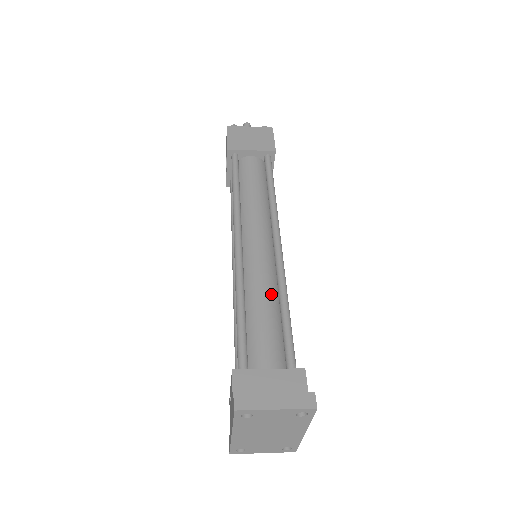
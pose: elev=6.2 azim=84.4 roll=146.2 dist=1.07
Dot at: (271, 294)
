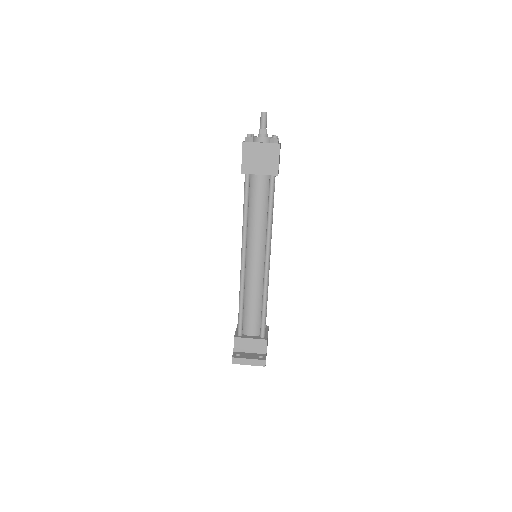
Dot at: (259, 294)
